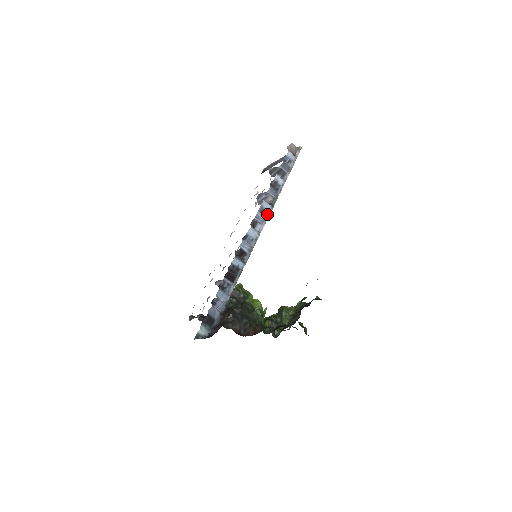
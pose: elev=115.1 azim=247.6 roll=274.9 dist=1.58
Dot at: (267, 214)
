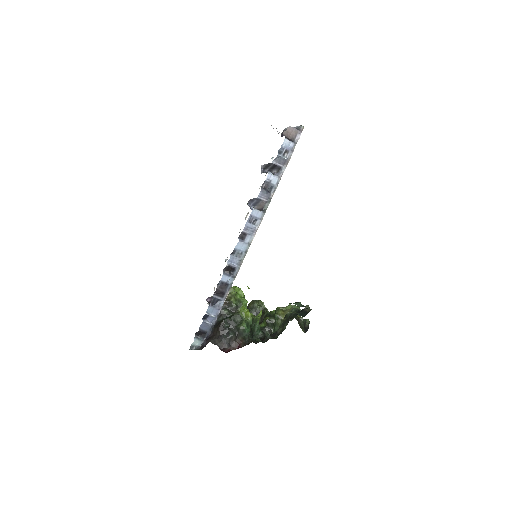
Dot at: (258, 222)
